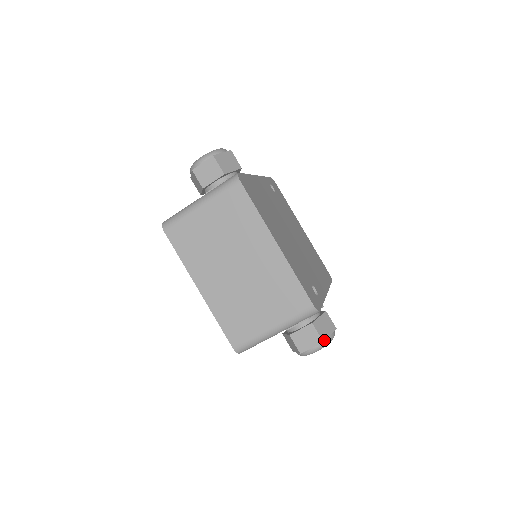
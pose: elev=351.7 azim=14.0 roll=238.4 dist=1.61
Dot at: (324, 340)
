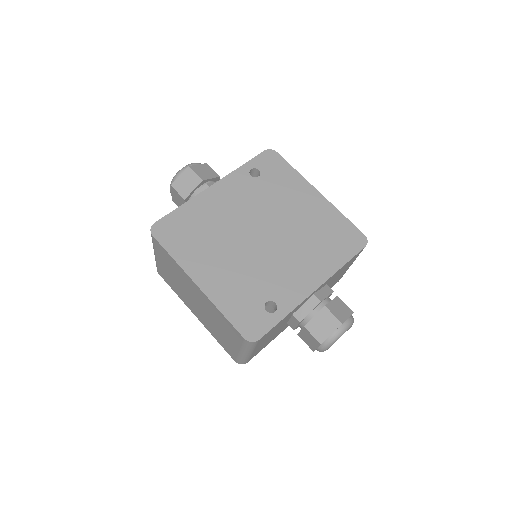
Dot at: (322, 342)
